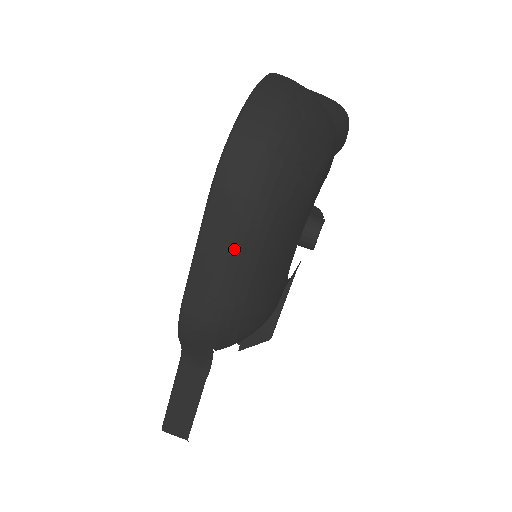
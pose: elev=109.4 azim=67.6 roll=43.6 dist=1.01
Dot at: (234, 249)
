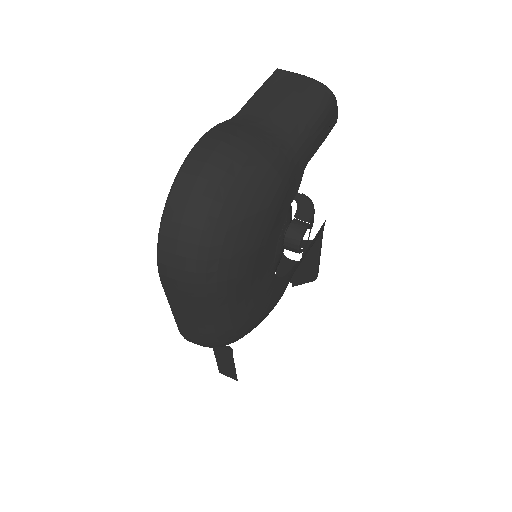
Dot at: (195, 310)
